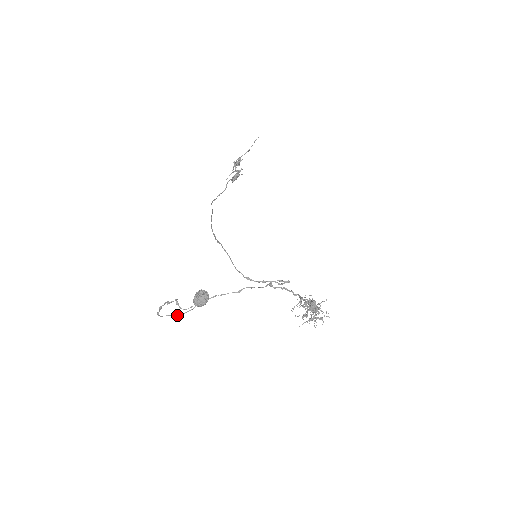
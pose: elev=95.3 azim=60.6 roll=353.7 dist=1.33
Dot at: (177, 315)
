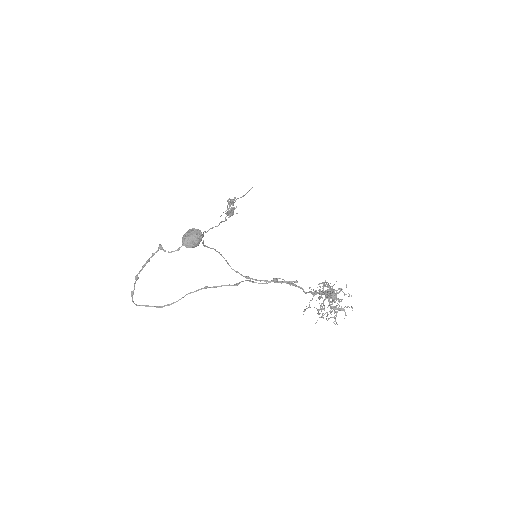
Dot at: (156, 307)
